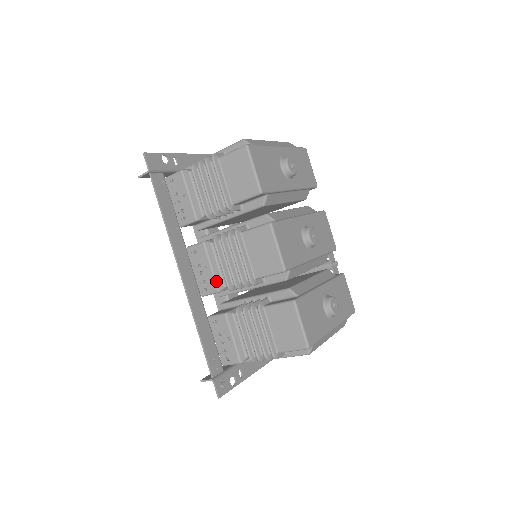
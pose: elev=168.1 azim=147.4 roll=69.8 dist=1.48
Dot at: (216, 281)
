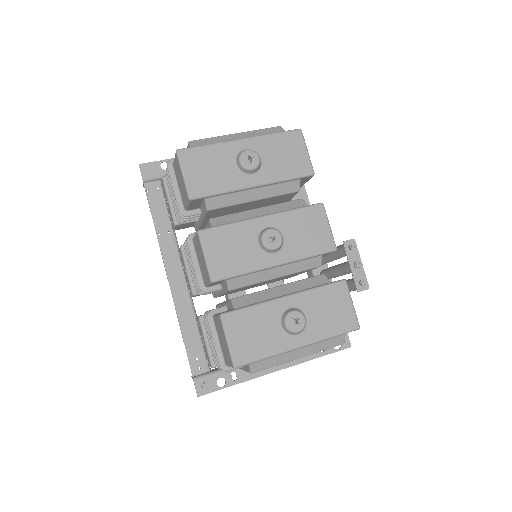
Dot at: (191, 284)
